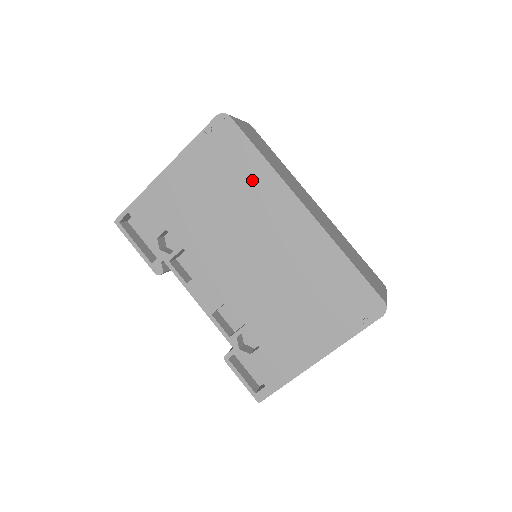
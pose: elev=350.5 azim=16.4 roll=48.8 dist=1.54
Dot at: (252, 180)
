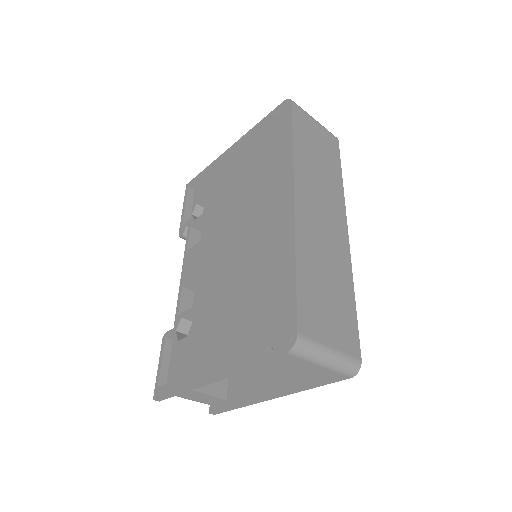
Dot at: (274, 162)
